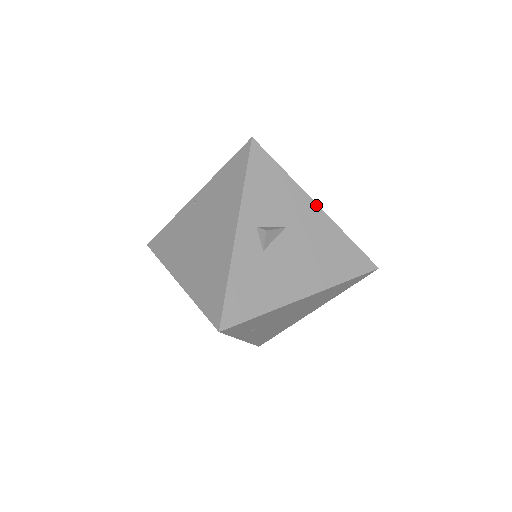
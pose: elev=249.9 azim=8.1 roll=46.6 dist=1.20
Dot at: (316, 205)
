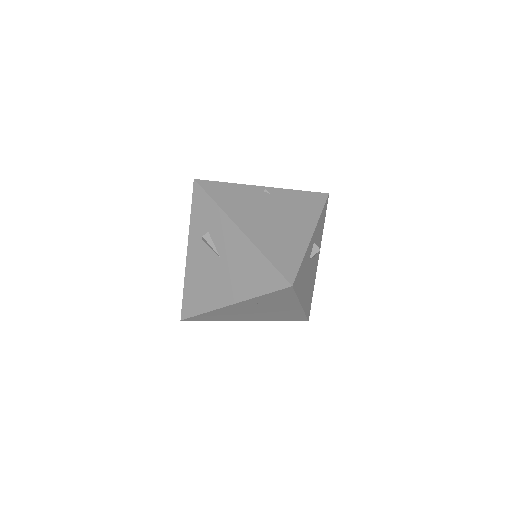
Dot at: occluded
